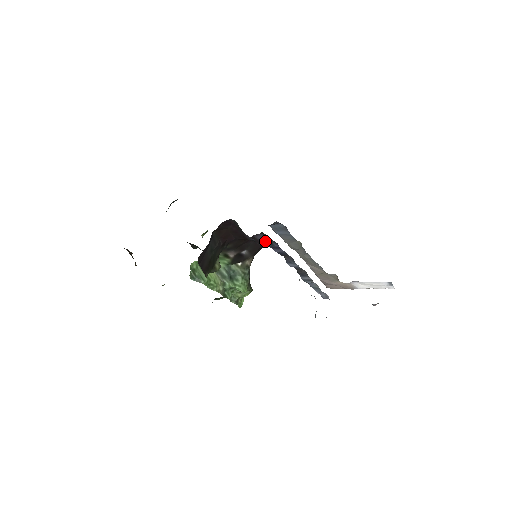
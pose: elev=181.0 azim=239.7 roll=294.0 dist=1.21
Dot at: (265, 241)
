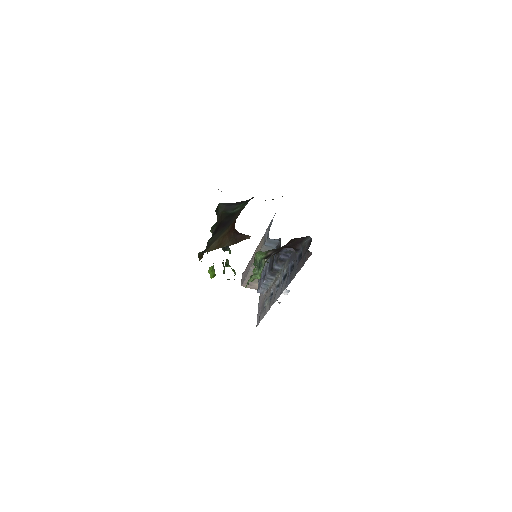
Dot at: (285, 250)
